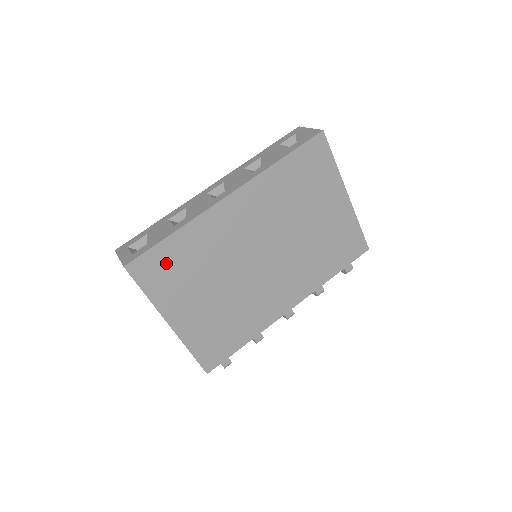
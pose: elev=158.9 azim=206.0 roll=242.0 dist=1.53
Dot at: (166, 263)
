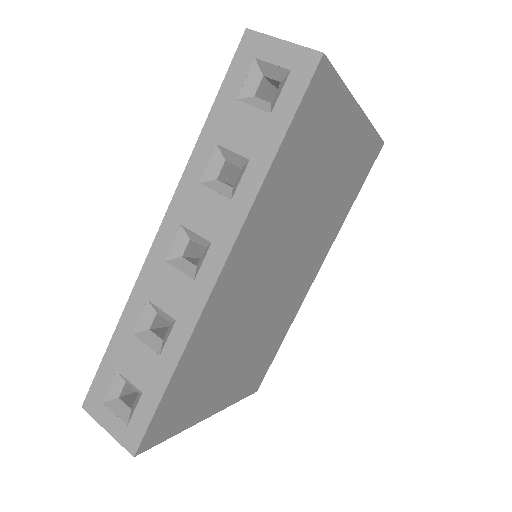
Dot at: (179, 399)
